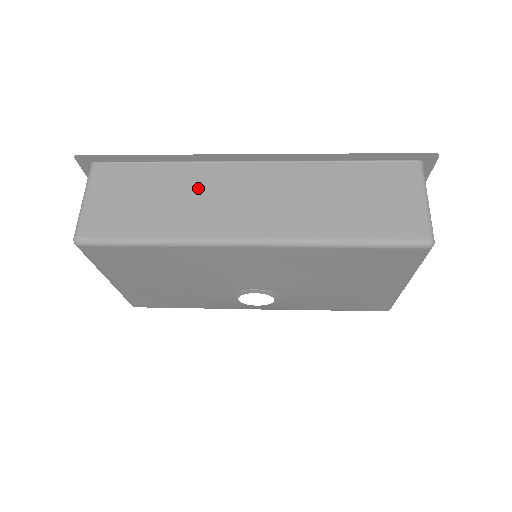
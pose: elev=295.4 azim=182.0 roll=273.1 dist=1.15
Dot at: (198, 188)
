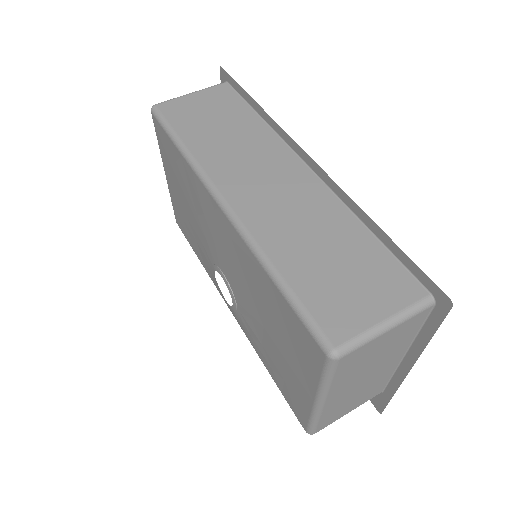
Dot at: (251, 145)
